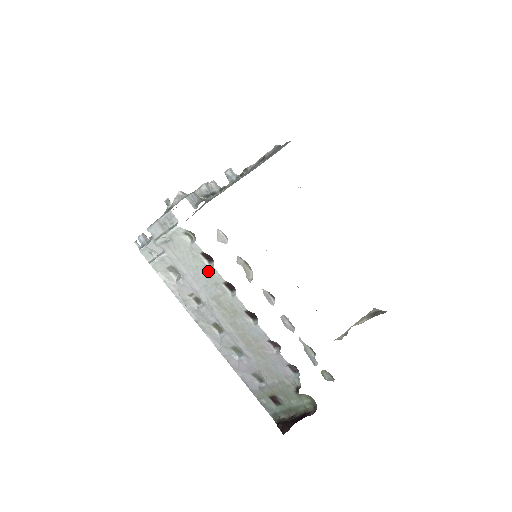
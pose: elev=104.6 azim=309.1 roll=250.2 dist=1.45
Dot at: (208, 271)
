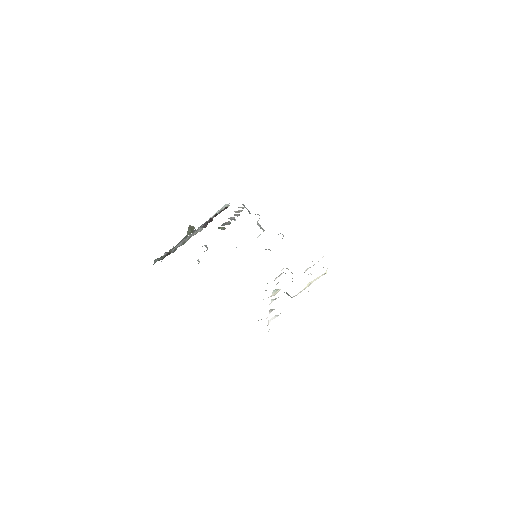
Dot at: occluded
